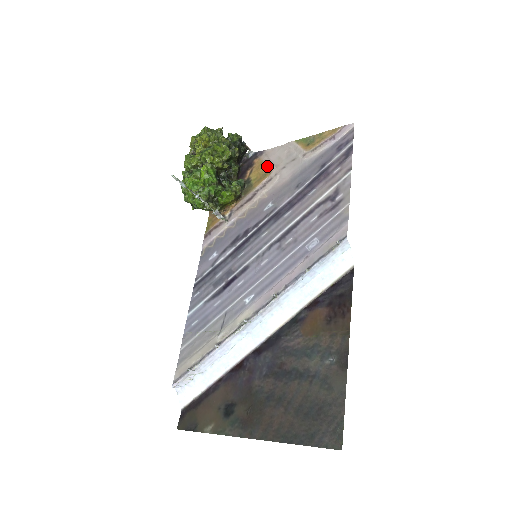
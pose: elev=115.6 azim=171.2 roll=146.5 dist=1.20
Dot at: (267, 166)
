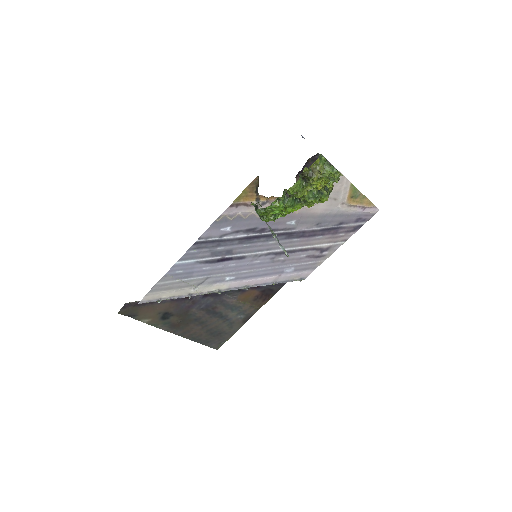
Dot at: occluded
